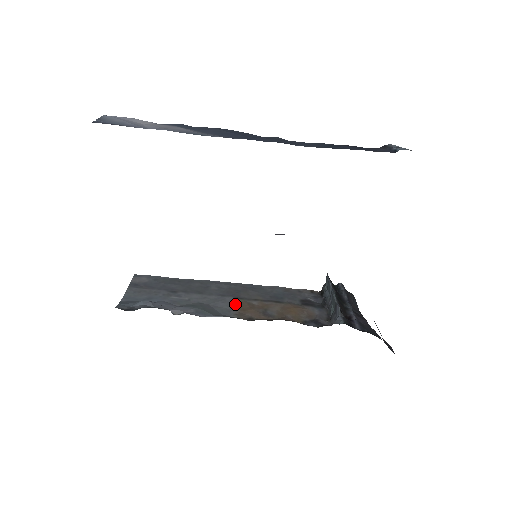
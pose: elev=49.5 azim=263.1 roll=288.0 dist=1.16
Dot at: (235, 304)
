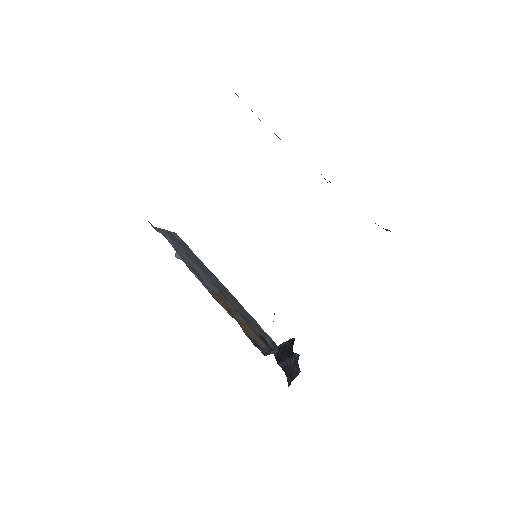
Dot at: (217, 292)
